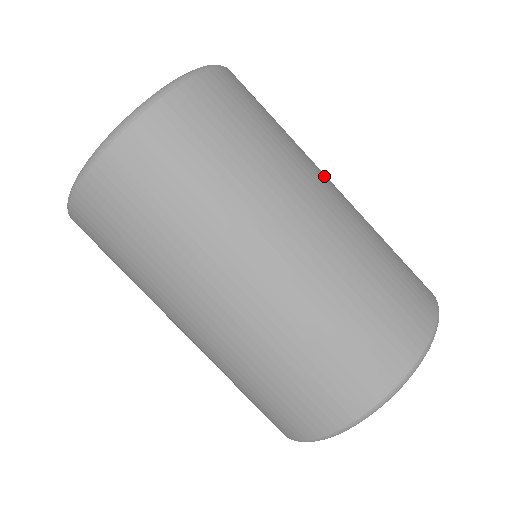
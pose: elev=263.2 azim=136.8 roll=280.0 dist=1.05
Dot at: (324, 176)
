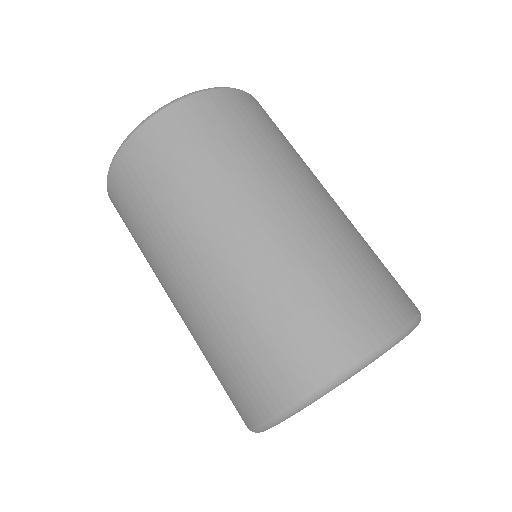
Dot at: occluded
